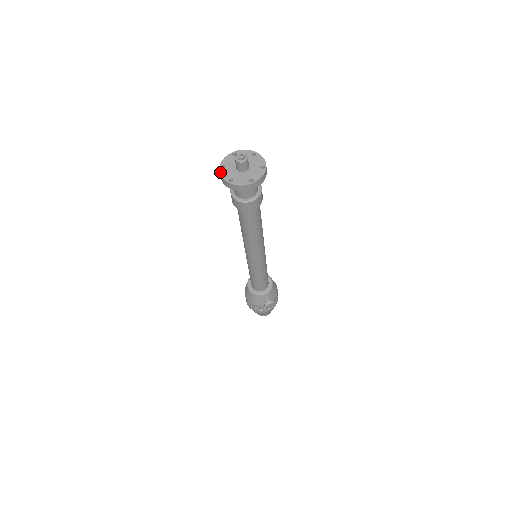
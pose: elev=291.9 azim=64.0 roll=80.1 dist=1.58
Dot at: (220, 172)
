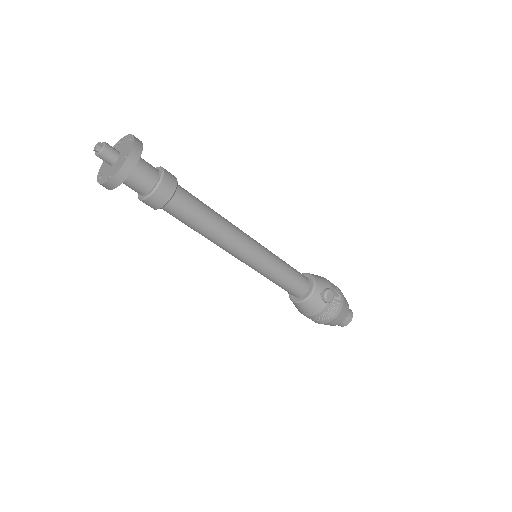
Dot at: (99, 183)
